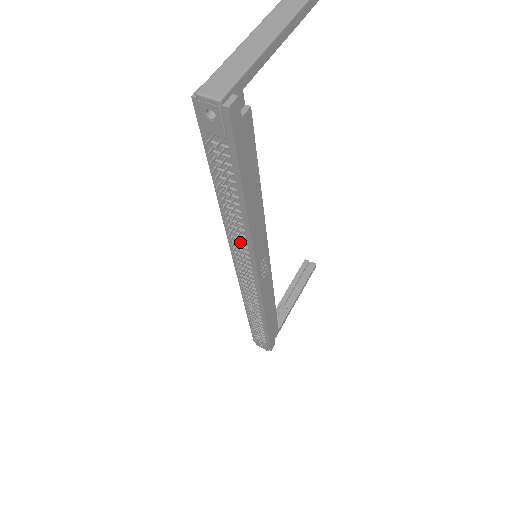
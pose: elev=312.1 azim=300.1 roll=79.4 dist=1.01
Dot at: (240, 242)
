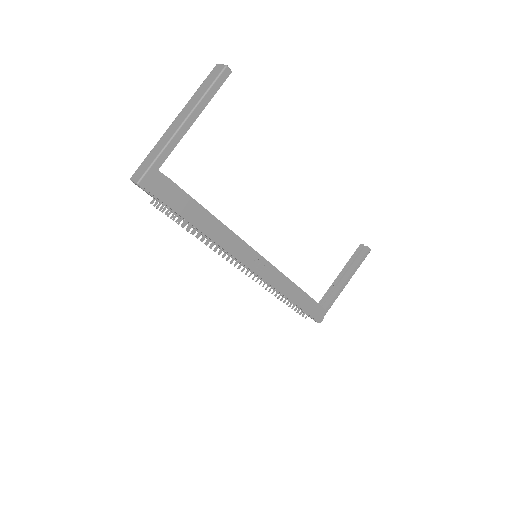
Dot at: occluded
